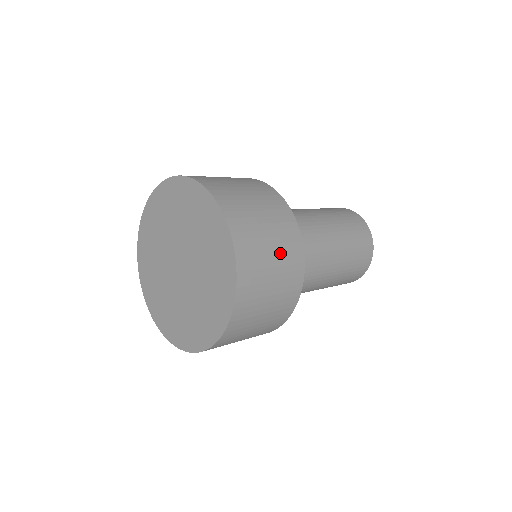
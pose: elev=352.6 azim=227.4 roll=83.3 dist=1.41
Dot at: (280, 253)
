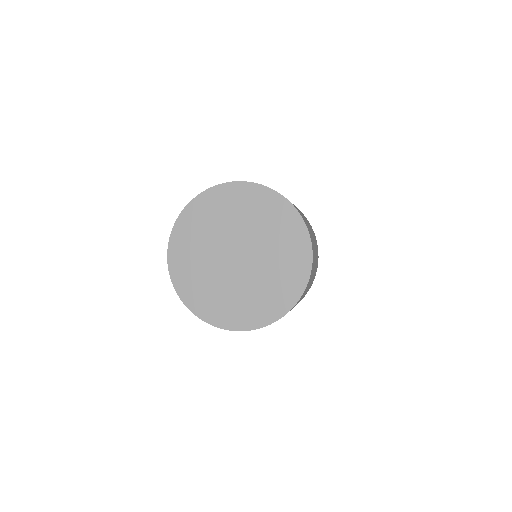
Dot at: (316, 248)
